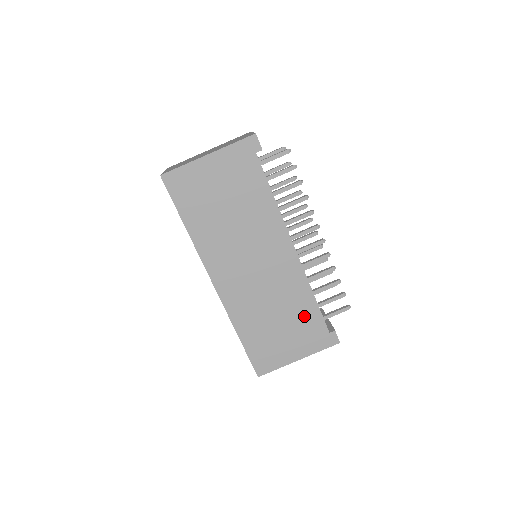
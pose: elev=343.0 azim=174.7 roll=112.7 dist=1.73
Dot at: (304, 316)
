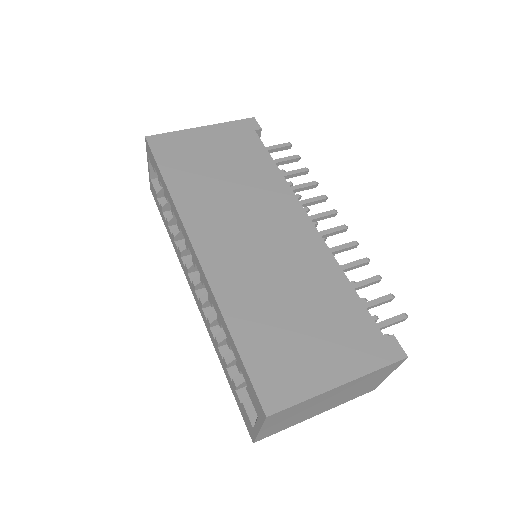
Dot at: (337, 307)
